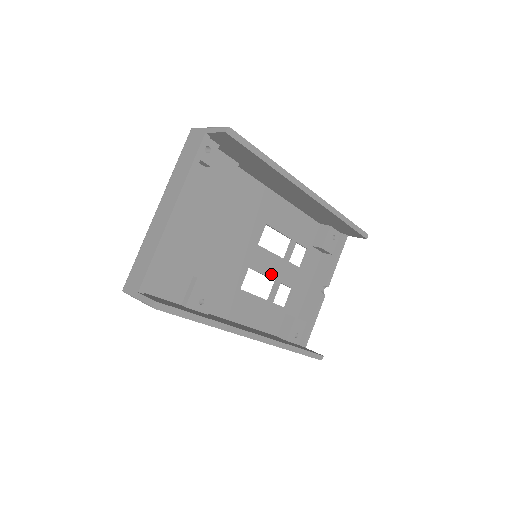
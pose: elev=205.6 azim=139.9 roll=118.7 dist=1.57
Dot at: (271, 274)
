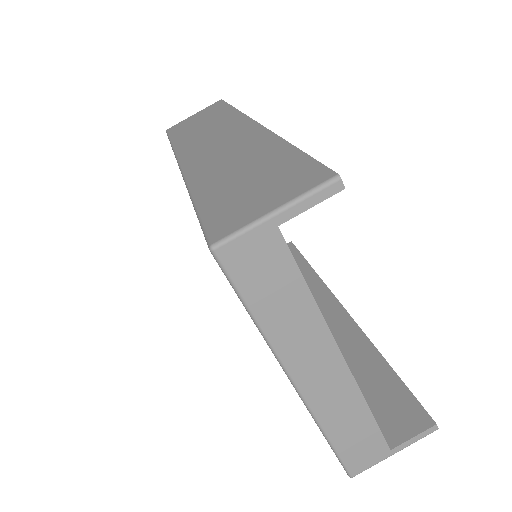
Dot at: occluded
